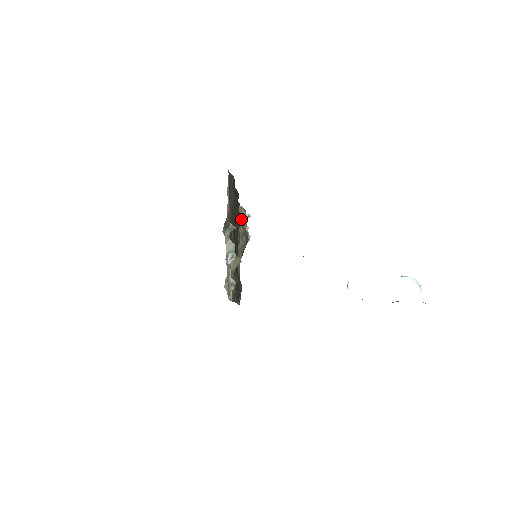
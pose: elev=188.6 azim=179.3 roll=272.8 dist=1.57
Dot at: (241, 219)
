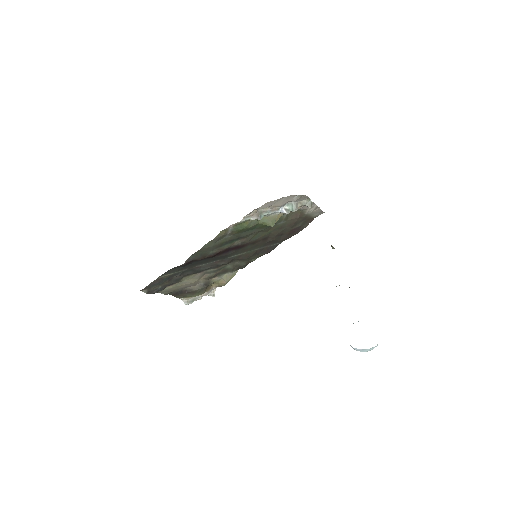
Dot at: (224, 277)
